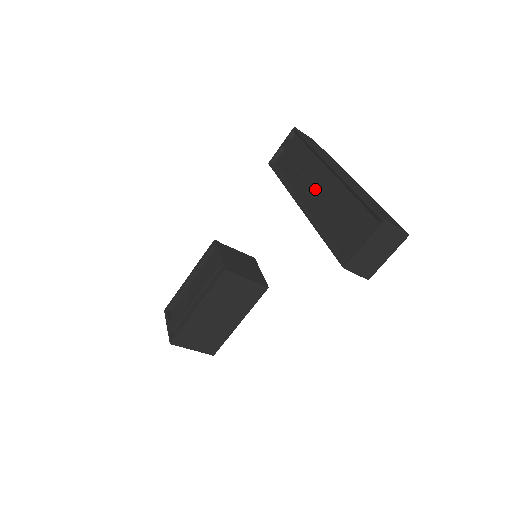
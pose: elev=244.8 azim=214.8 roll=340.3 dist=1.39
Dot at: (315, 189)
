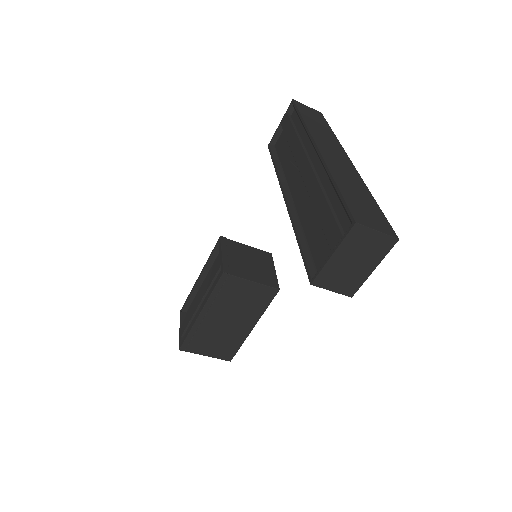
Dot at: occluded
